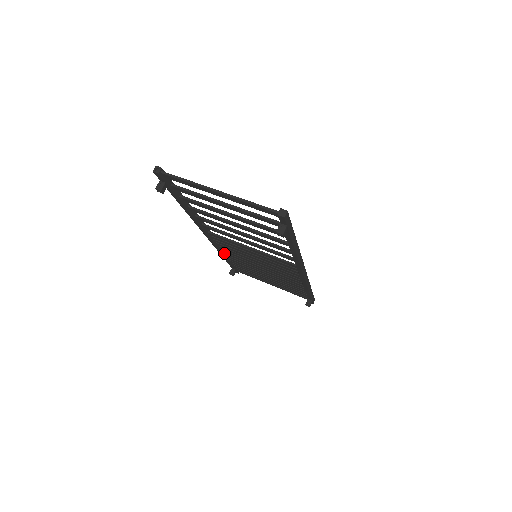
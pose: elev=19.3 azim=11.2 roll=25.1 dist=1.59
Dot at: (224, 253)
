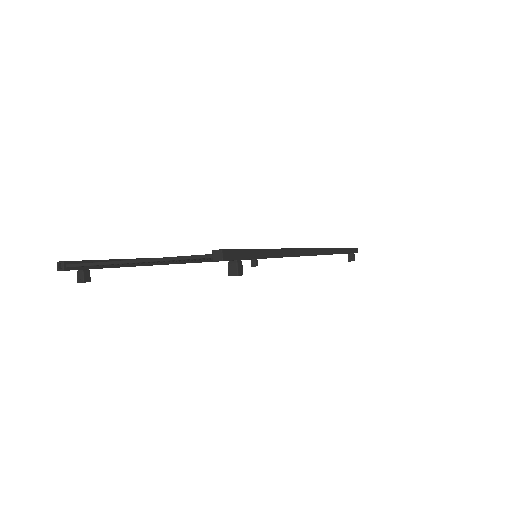
Dot at: occluded
